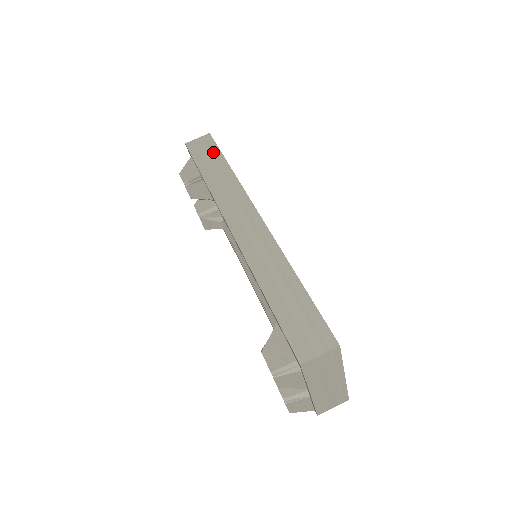
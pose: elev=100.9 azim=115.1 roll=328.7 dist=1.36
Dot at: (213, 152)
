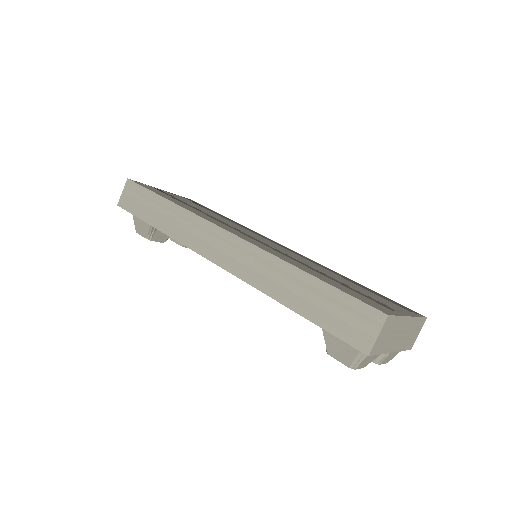
Dot at: (145, 197)
